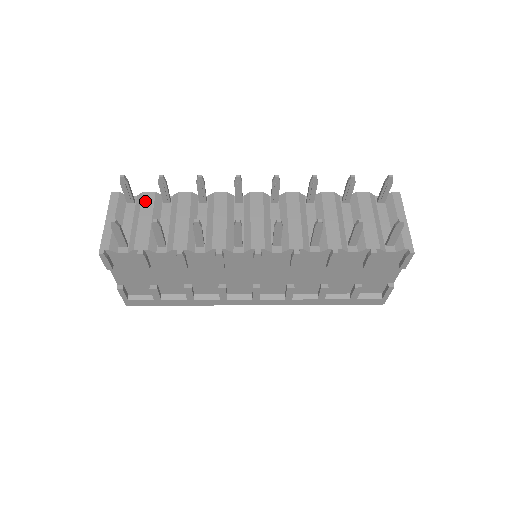
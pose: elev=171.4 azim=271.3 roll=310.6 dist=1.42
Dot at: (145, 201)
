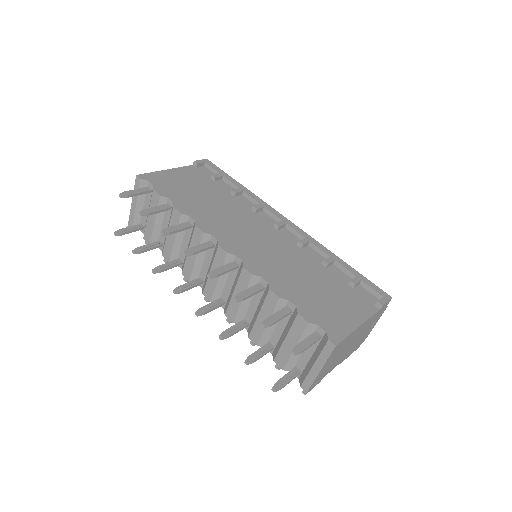
Dot at: (153, 200)
